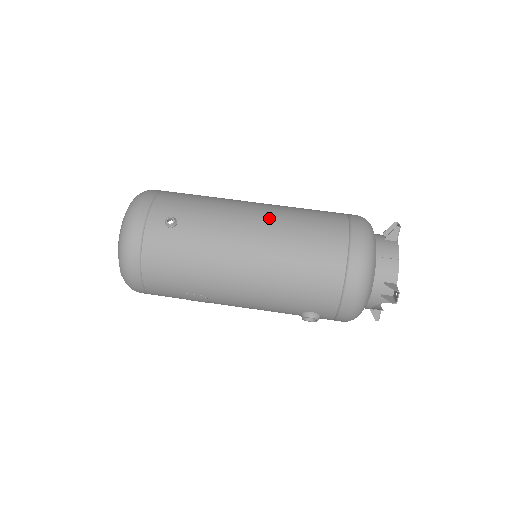
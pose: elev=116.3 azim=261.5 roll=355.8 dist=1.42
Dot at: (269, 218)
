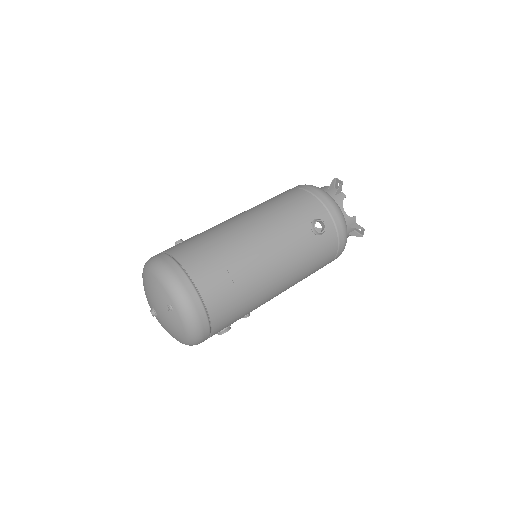
Dot at: occluded
